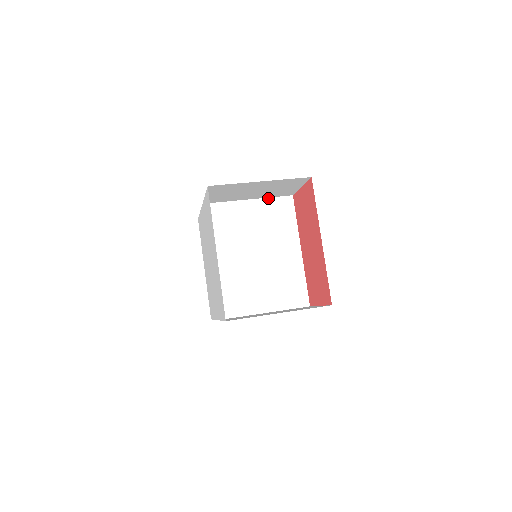
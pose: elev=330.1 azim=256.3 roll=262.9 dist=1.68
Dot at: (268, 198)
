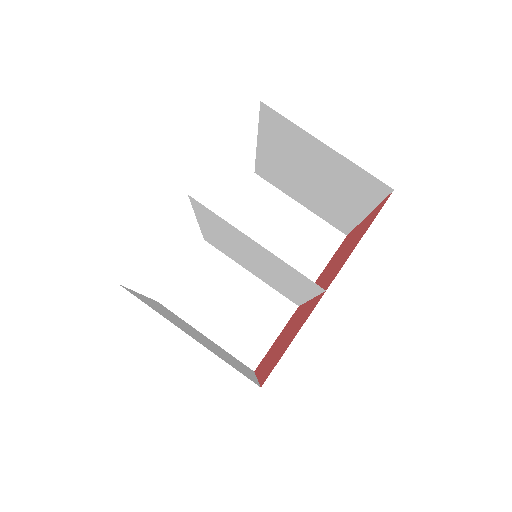
Dot at: (286, 263)
